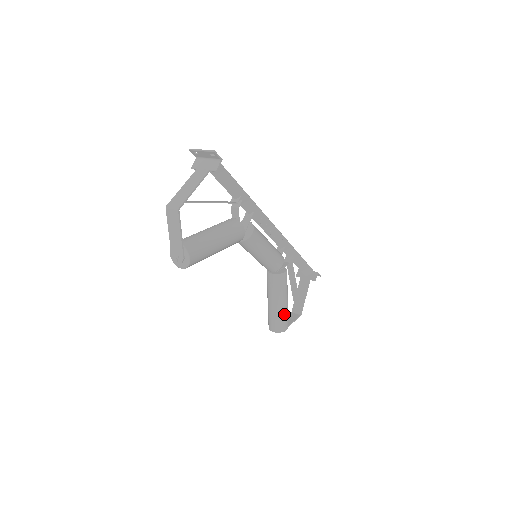
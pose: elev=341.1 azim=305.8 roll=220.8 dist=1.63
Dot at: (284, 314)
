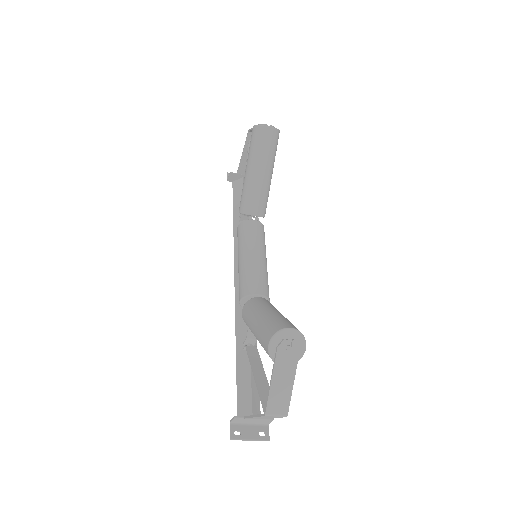
Dot at: occluded
